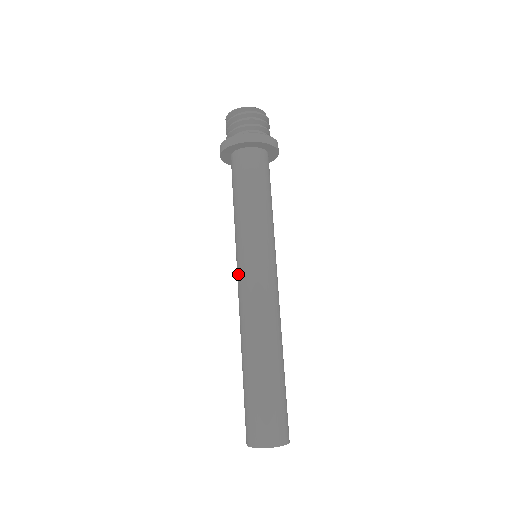
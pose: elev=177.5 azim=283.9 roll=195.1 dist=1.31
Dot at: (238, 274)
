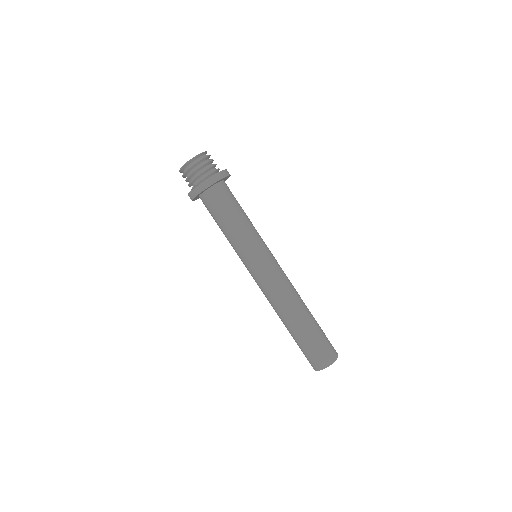
Dot at: (260, 272)
